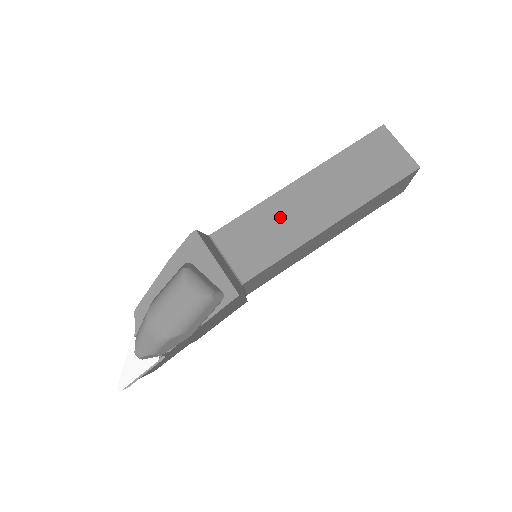
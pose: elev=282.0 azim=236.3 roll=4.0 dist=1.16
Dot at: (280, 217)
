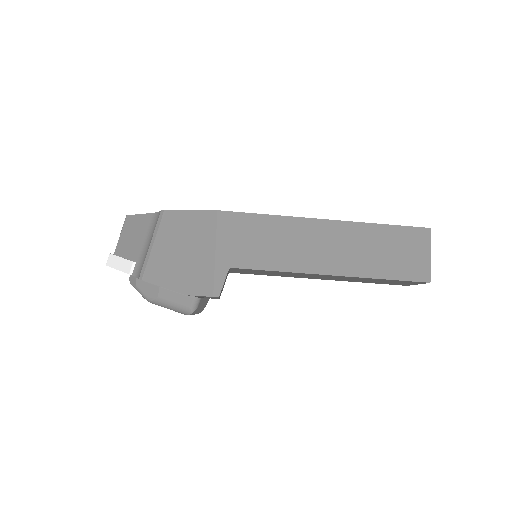
Dot at: occluded
